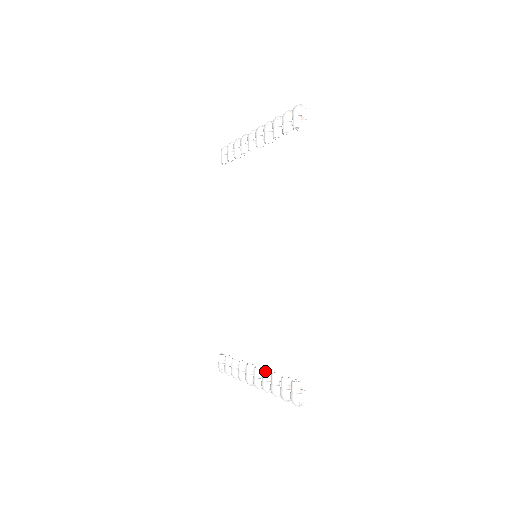
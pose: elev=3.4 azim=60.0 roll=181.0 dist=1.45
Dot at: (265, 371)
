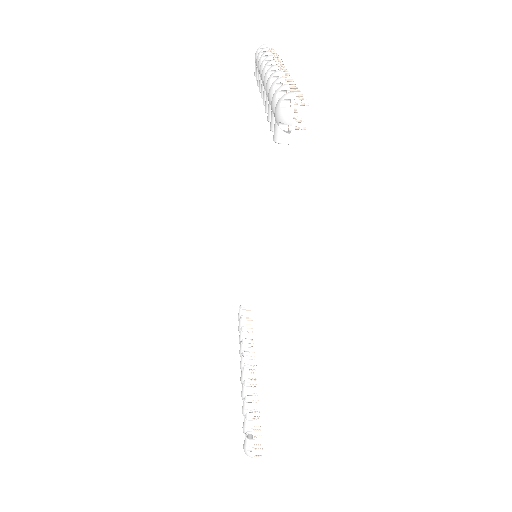
Dot at: (243, 386)
